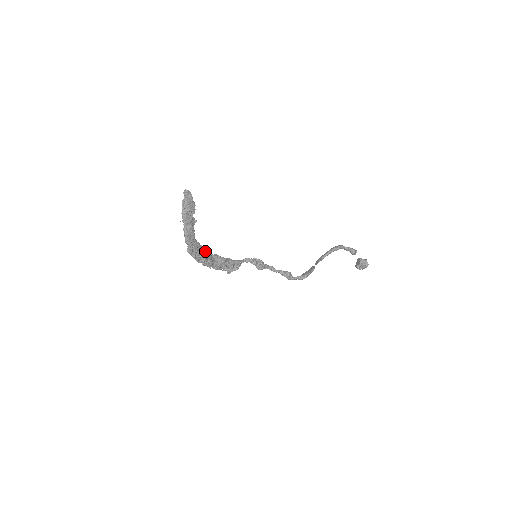
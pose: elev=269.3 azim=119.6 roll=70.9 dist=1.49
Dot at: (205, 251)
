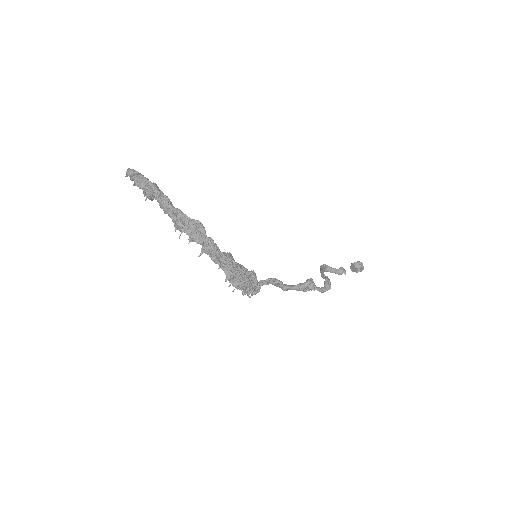
Dot at: occluded
